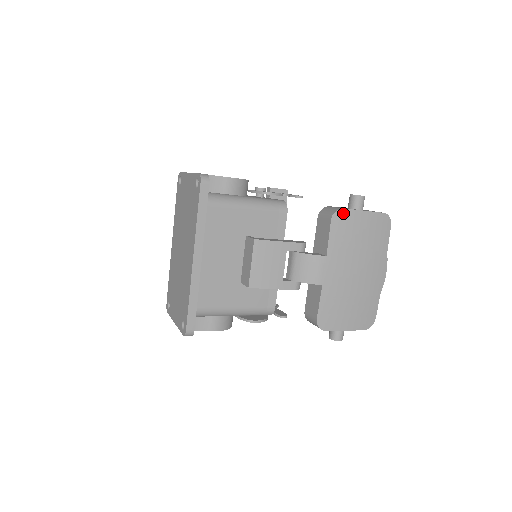
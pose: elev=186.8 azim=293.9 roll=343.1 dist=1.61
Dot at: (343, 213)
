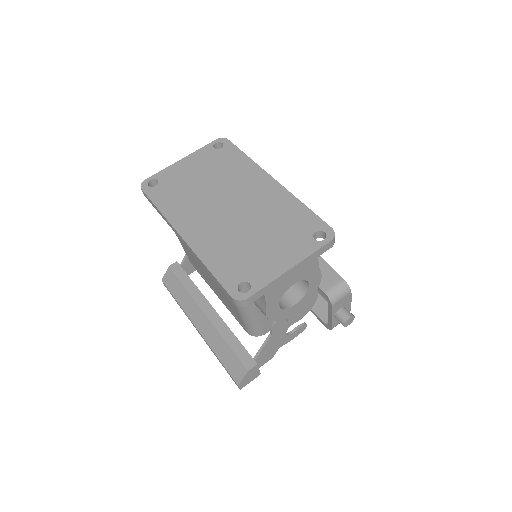
Dot at: occluded
